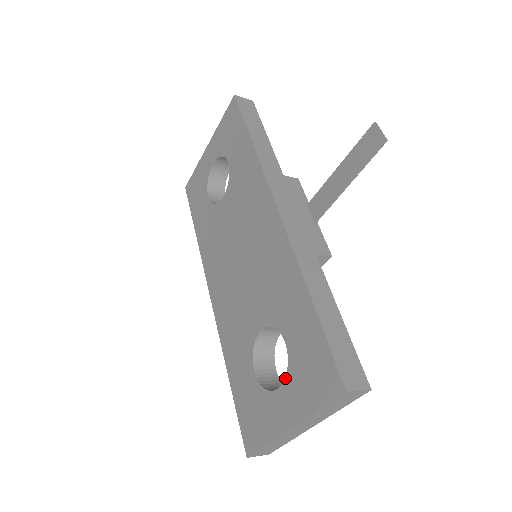
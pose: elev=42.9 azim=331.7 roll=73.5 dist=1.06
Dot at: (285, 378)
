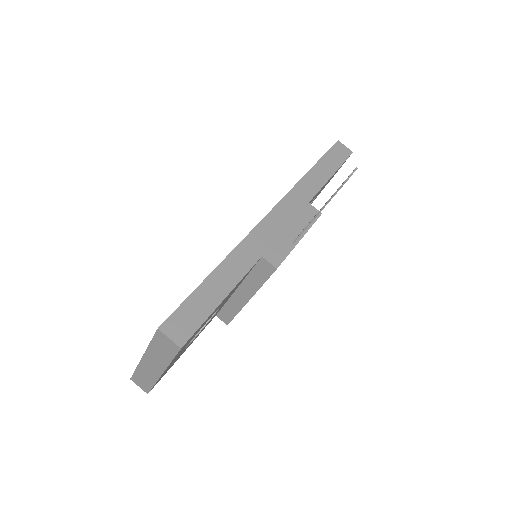
Dot at: occluded
